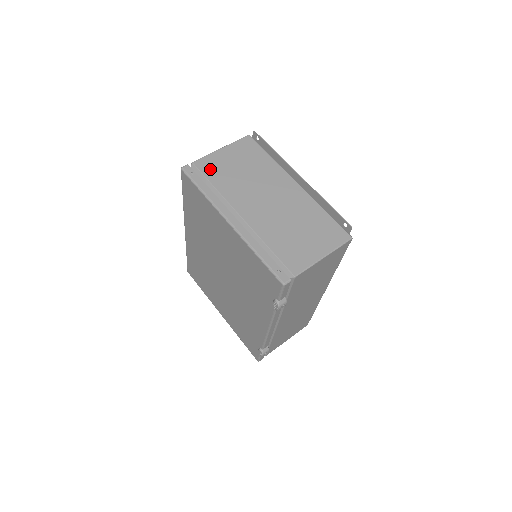
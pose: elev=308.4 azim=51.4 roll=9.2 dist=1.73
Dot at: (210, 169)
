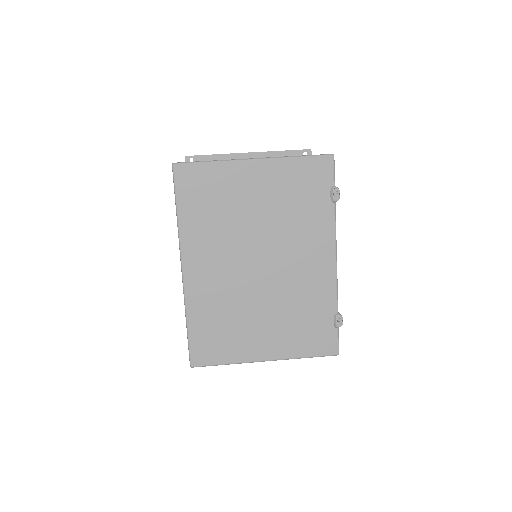
Dot at: occluded
